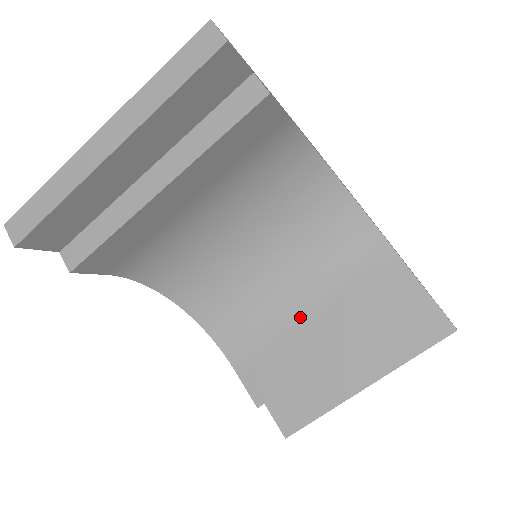
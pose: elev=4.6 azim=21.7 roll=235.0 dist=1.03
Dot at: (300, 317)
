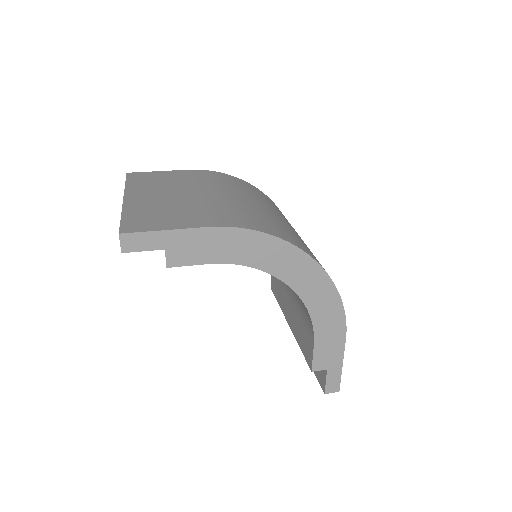
Dot at: (287, 290)
